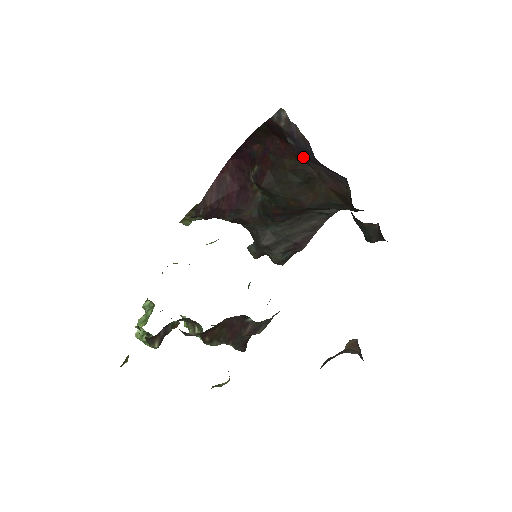
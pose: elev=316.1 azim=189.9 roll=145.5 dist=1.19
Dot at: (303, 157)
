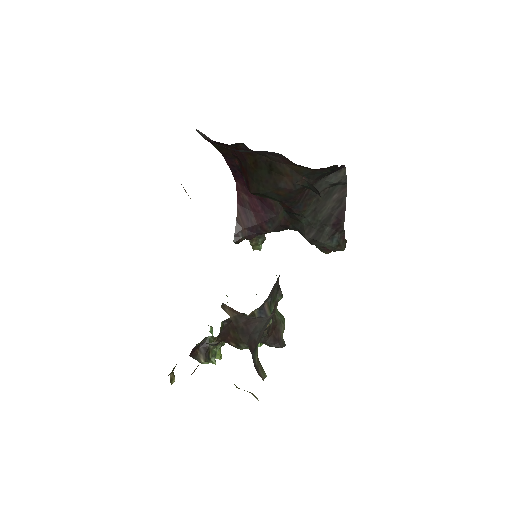
Dot at: (252, 151)
